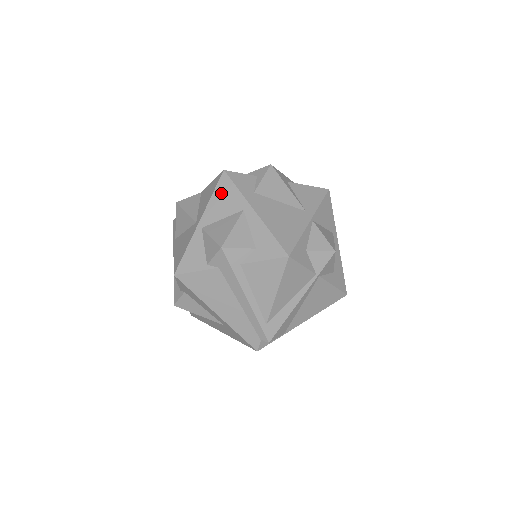
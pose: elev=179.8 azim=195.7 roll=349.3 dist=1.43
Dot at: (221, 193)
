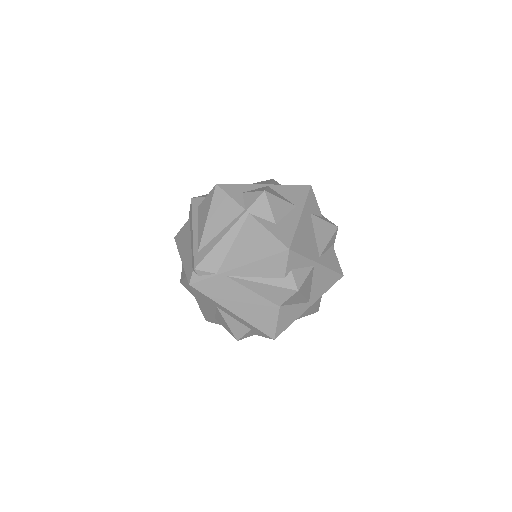
Dot at: occluded
